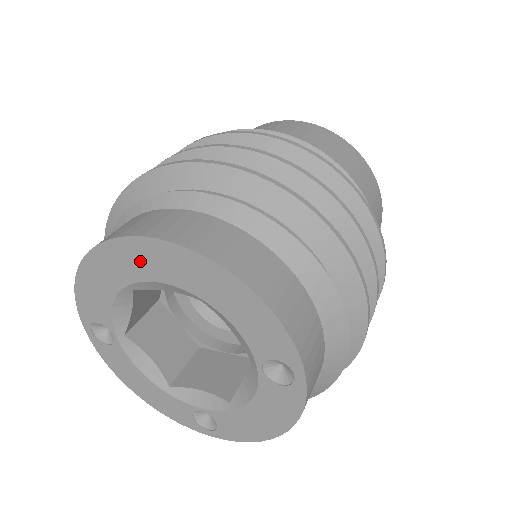
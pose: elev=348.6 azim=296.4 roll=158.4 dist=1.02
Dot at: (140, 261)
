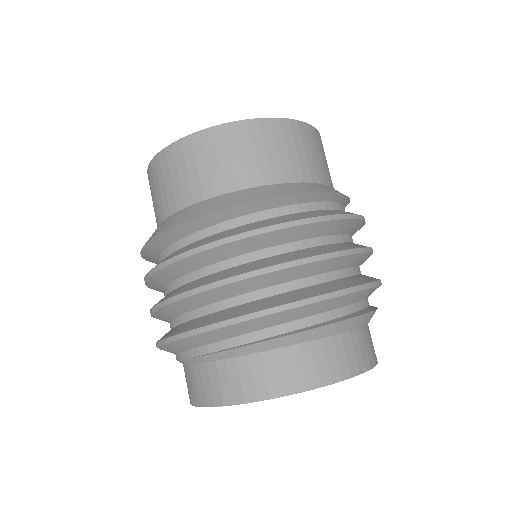
Dot at: occluded
